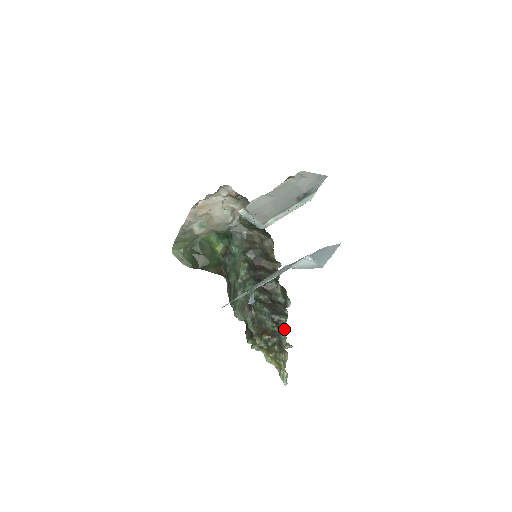
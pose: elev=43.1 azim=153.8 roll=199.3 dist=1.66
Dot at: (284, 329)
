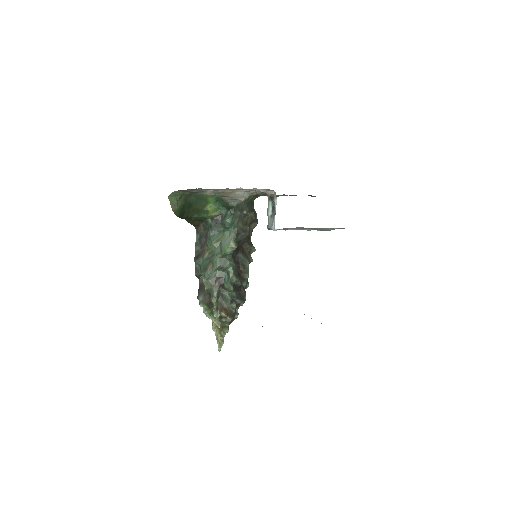
Dot at: occluded
